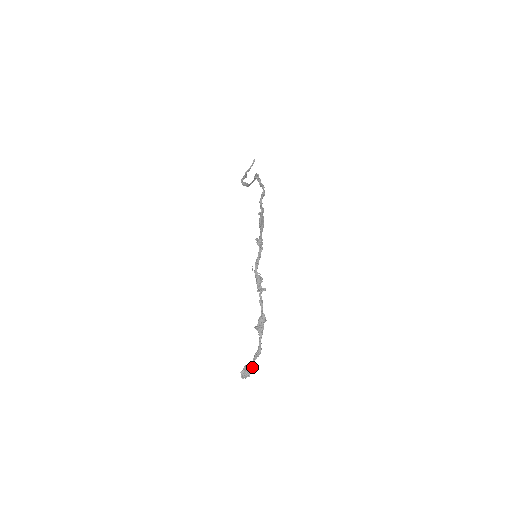
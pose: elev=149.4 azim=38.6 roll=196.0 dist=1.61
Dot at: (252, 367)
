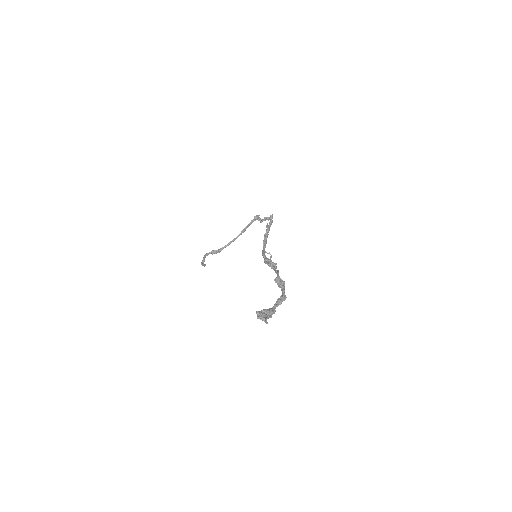
Dot at: (269, 317)
